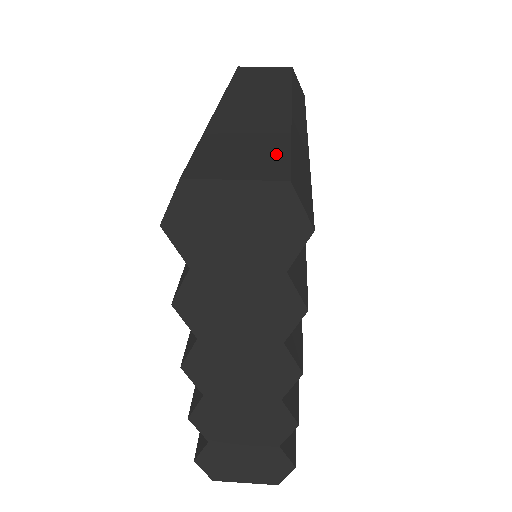
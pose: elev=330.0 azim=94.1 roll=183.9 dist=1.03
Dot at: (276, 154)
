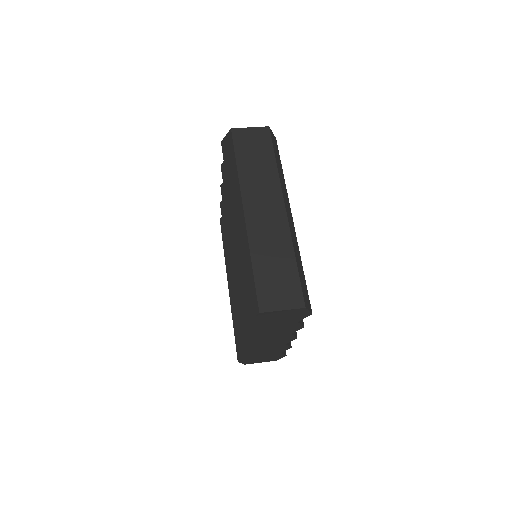
Dot at: (293, 281)
